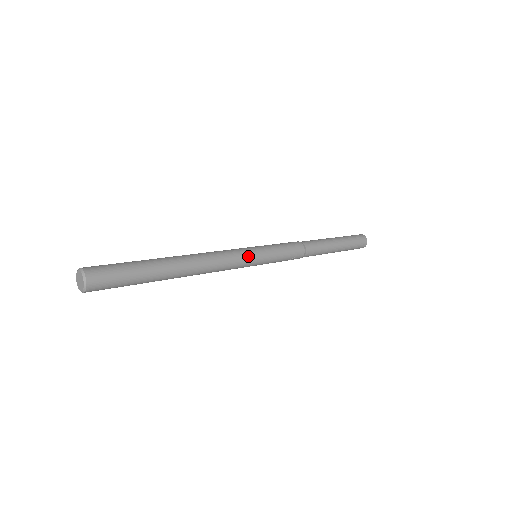
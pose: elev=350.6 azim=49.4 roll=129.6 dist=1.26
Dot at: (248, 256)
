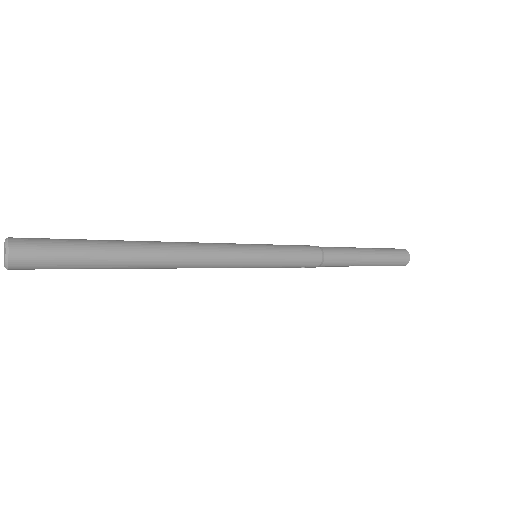
Dot at: (242, 260)
